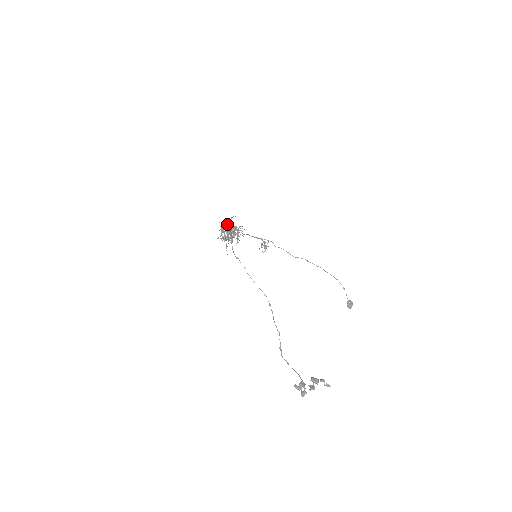
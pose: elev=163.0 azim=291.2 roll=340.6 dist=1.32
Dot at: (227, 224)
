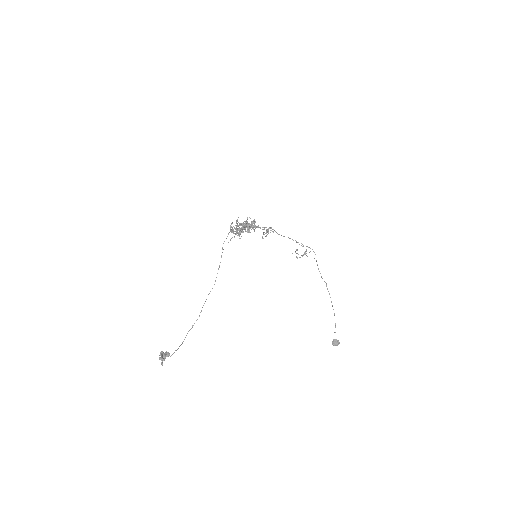
Dot at: occluded
